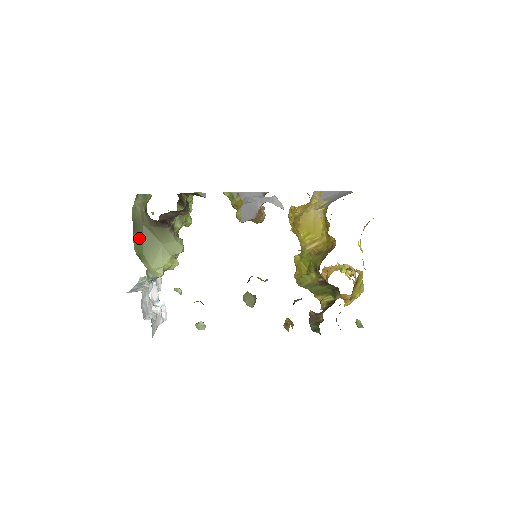
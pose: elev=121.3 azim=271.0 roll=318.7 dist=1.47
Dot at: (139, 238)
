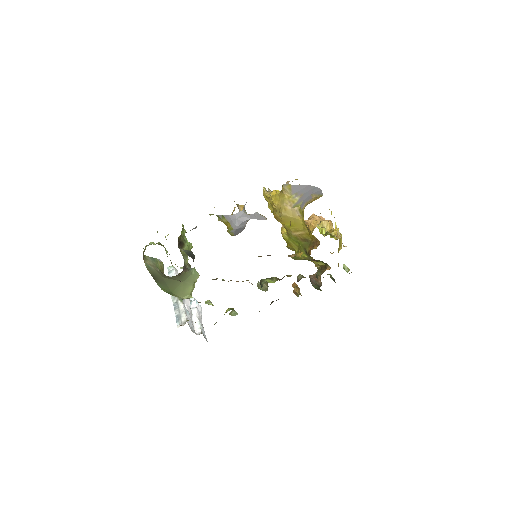
Dot at: (163, 284)
